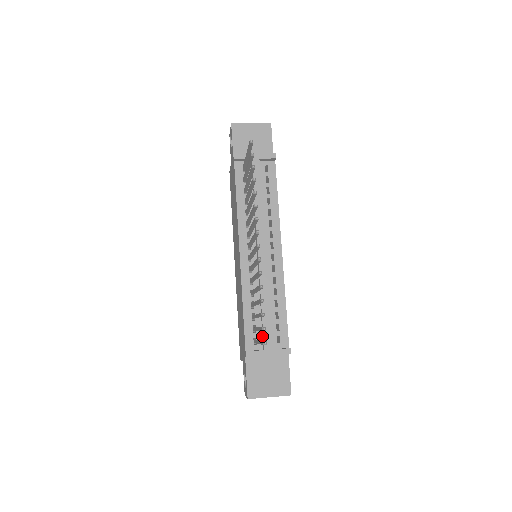
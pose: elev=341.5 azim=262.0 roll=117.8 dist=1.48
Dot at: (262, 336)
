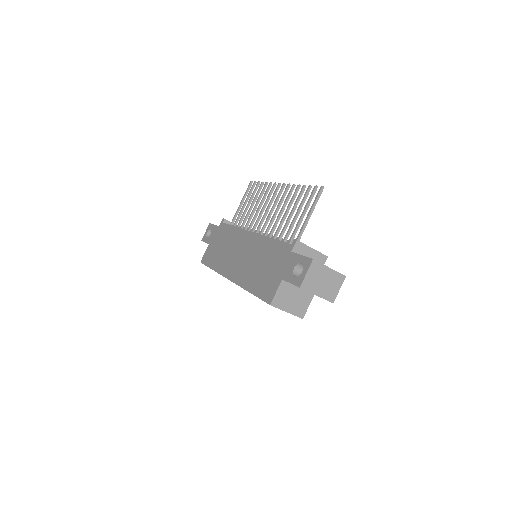
Dot at: occluded
